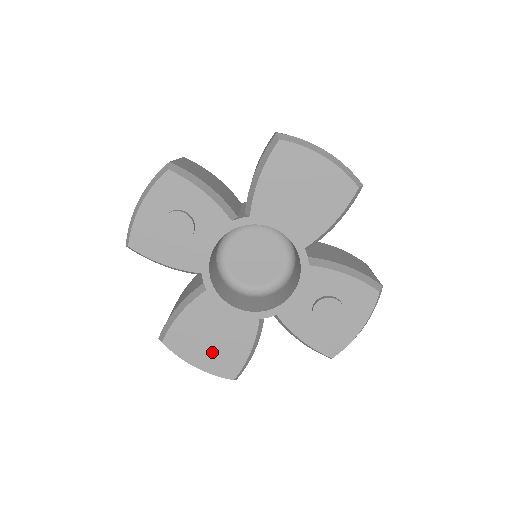
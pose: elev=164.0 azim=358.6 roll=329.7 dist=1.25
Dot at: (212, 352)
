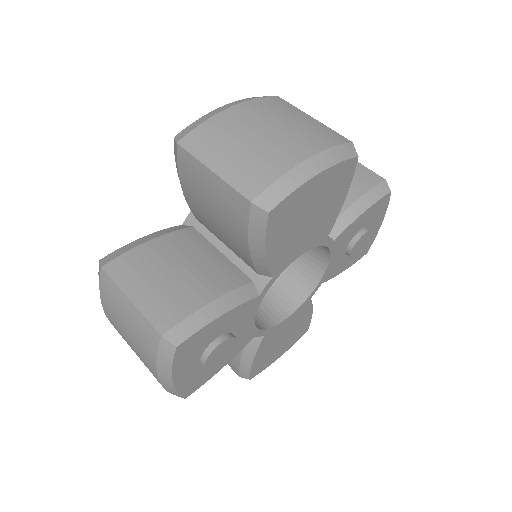
Dot at: (287, 342)
